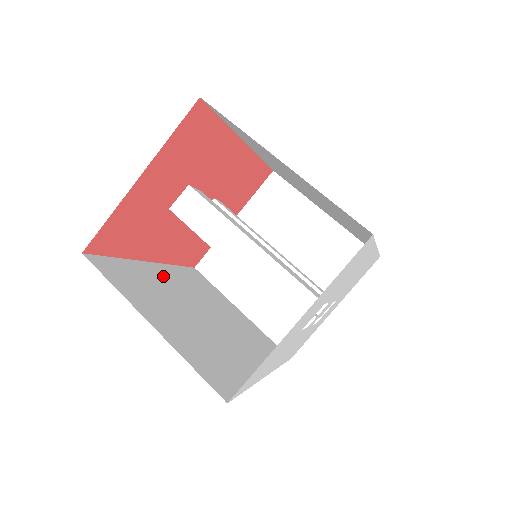
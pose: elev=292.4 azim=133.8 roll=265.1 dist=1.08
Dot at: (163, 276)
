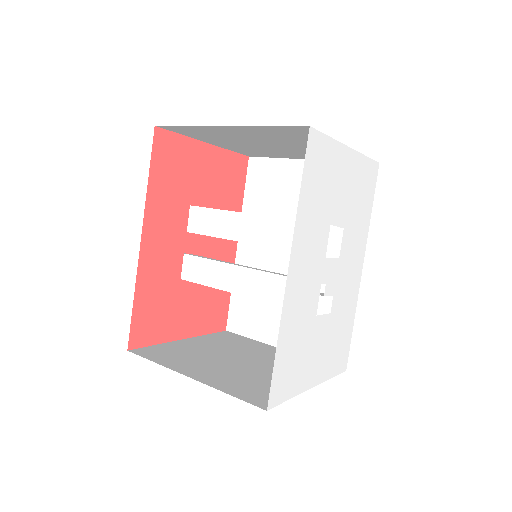
Dot at: occluded
